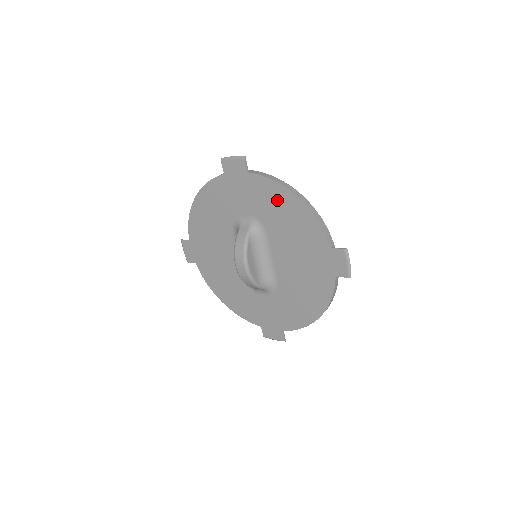
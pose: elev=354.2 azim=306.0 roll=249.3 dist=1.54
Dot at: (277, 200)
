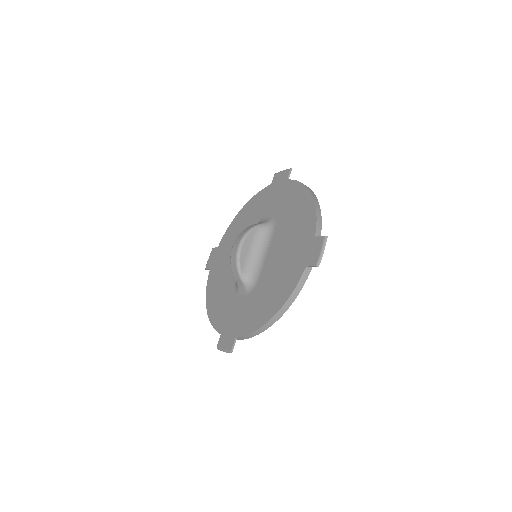
Dot at: (296, 199)
